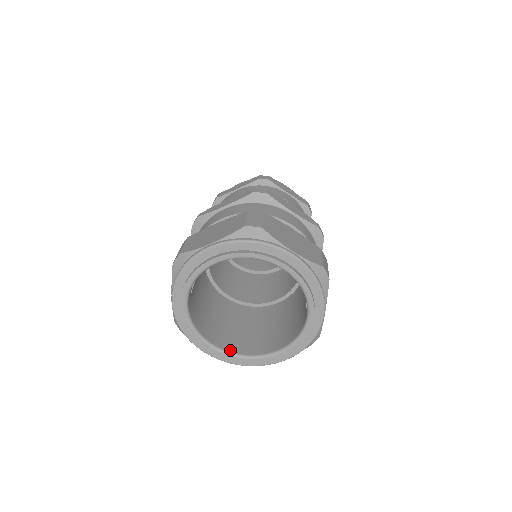
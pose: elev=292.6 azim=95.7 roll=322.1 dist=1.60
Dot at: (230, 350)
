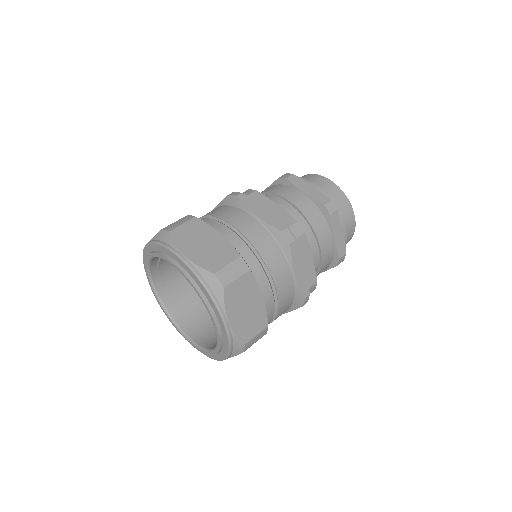
Dot at: (194, 338)
